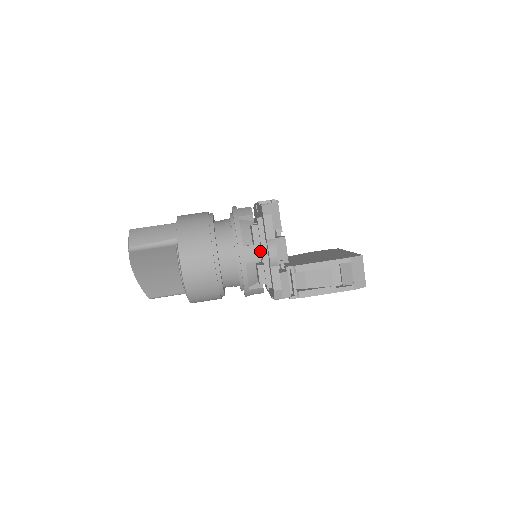
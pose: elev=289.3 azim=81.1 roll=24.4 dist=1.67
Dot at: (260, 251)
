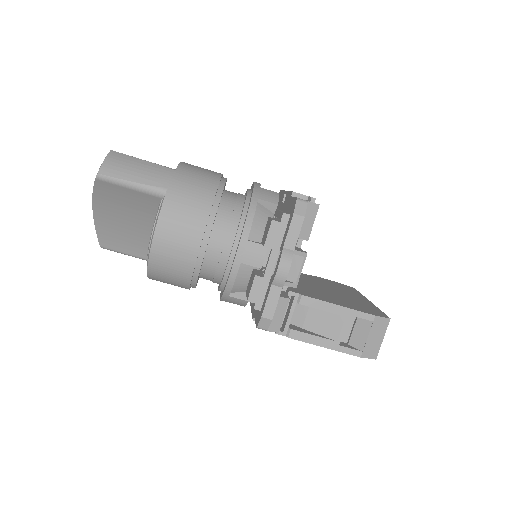
Dot at: (265, 255)
